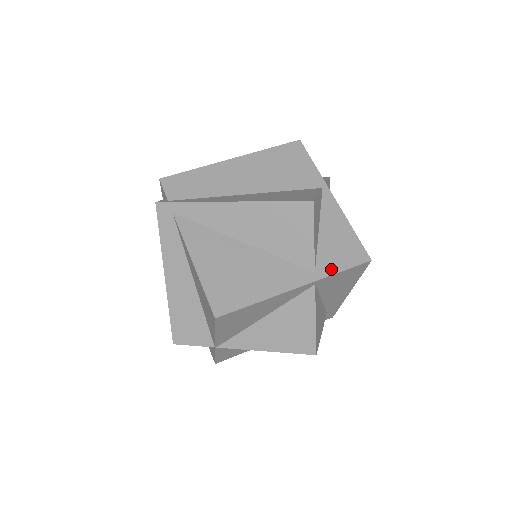
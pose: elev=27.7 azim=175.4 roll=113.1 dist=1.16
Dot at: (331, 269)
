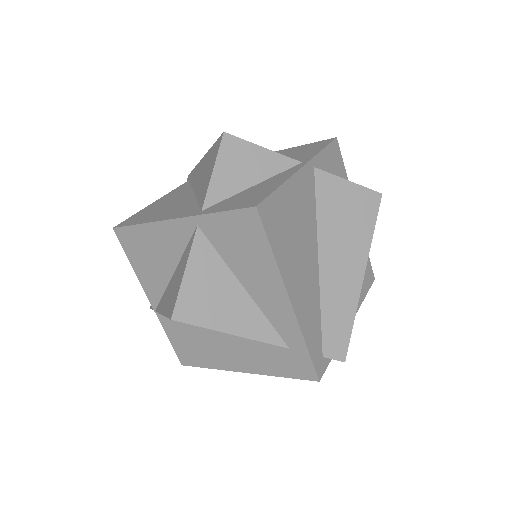
Dot at: (215, 210)
